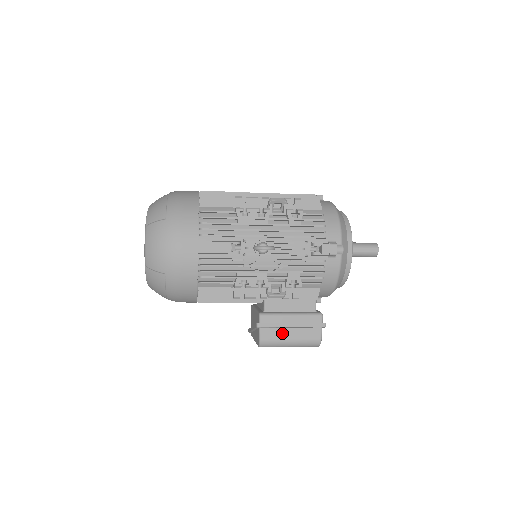
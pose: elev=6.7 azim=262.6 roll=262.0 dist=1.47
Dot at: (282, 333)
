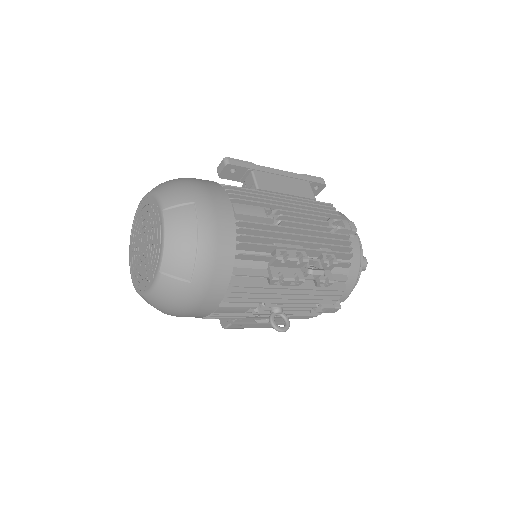
Dot at: (247, 325)
